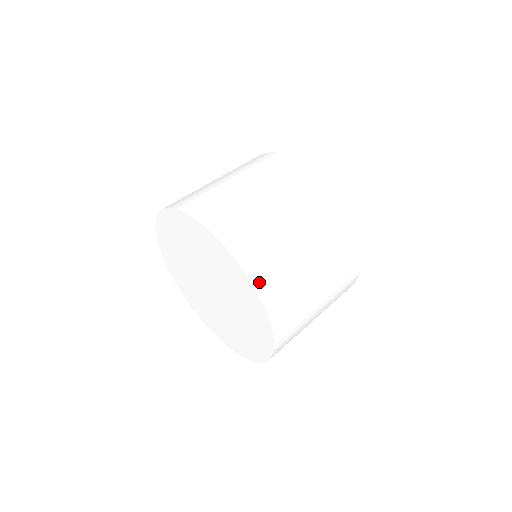
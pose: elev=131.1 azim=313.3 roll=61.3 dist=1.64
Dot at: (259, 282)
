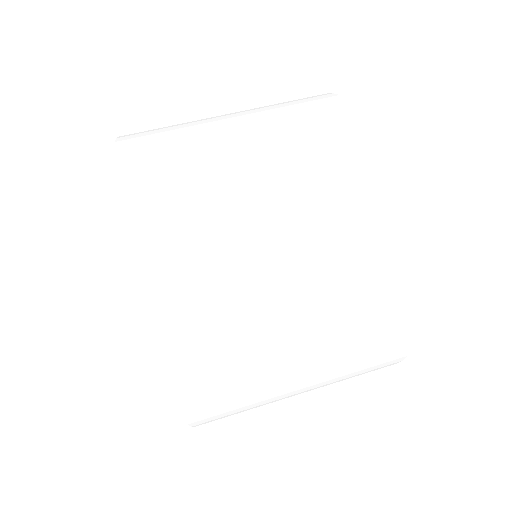
Dot at: (146, 251)
